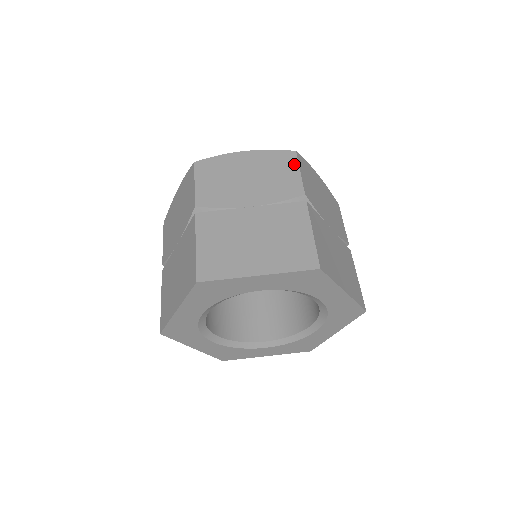
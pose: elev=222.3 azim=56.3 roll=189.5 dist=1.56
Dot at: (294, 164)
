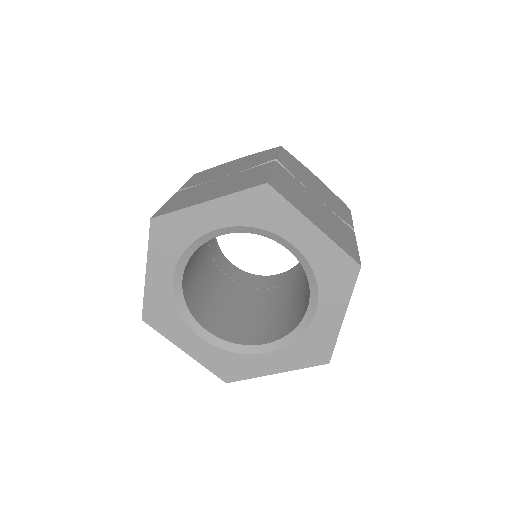
Dot at: (348, 212)
